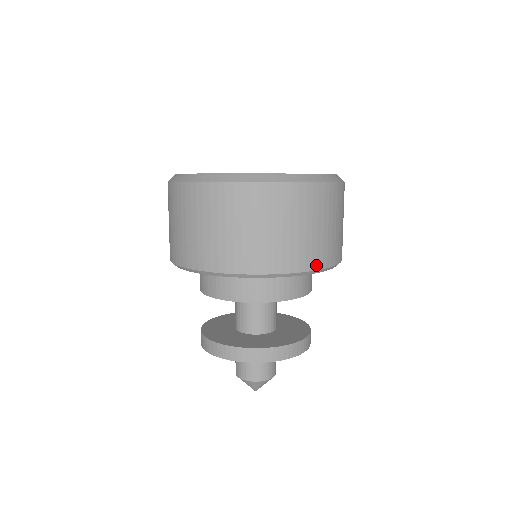
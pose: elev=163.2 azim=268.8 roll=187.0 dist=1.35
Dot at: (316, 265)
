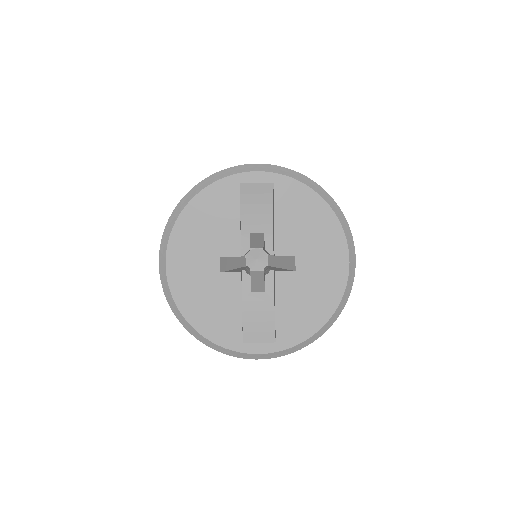
Dot at: occluded
